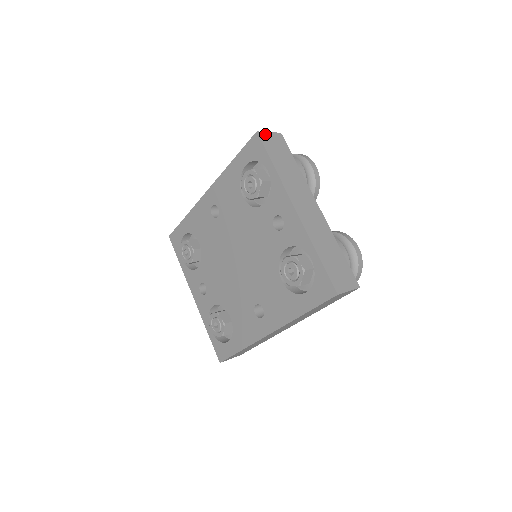
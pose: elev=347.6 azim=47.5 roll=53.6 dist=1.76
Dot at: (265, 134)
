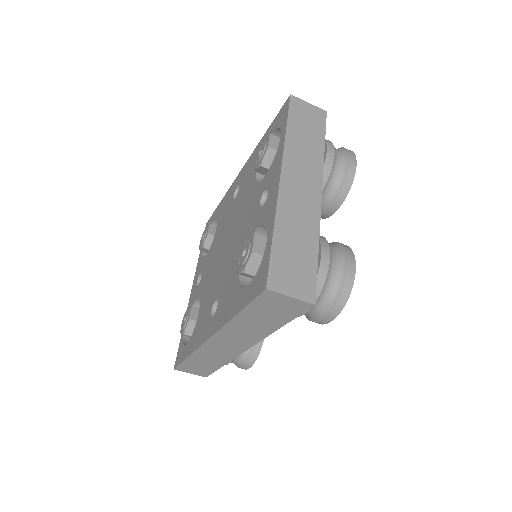
Dot at: (301, 101)
